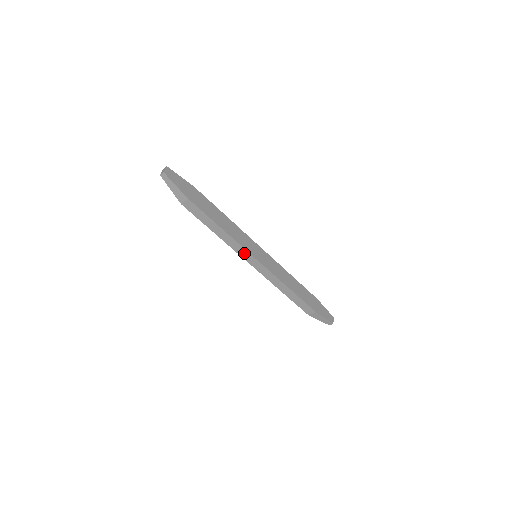
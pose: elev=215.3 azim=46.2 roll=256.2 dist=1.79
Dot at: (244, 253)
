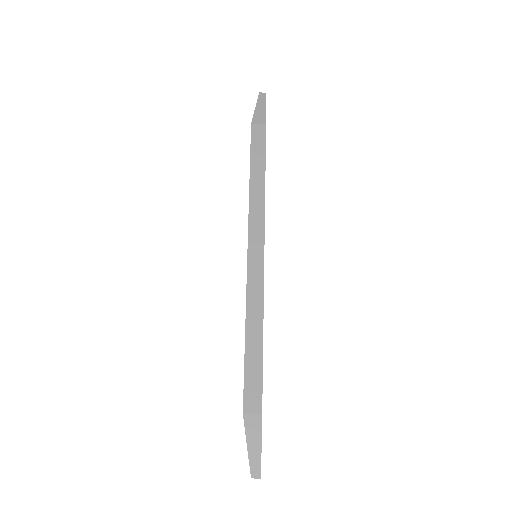
Dot at: (257, 227)
